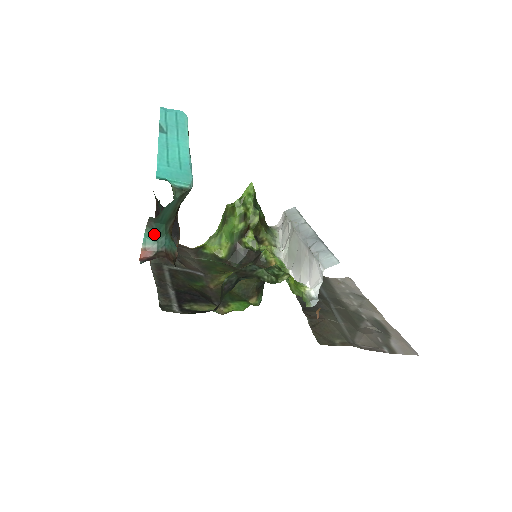
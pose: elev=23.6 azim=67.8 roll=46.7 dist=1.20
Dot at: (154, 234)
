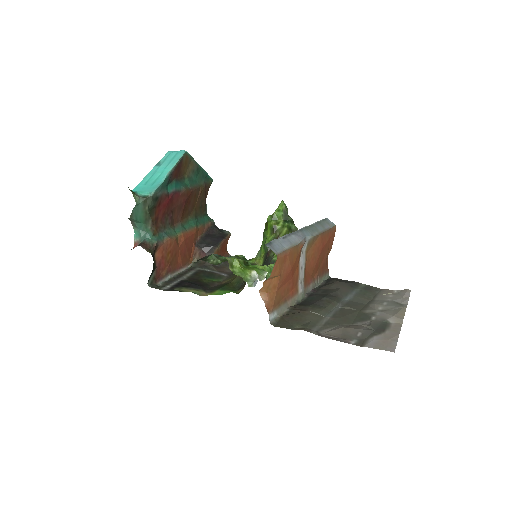
Dot at: (139, 231)
